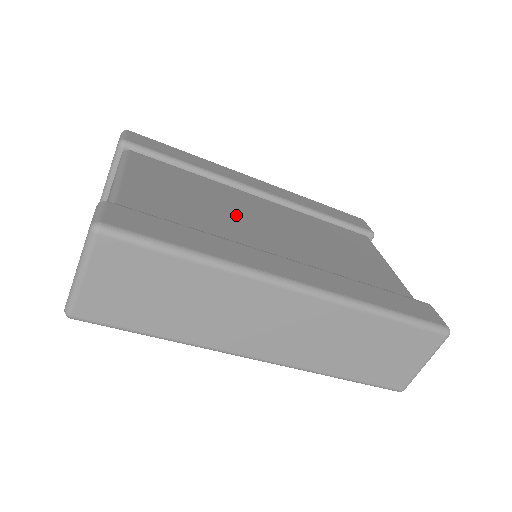
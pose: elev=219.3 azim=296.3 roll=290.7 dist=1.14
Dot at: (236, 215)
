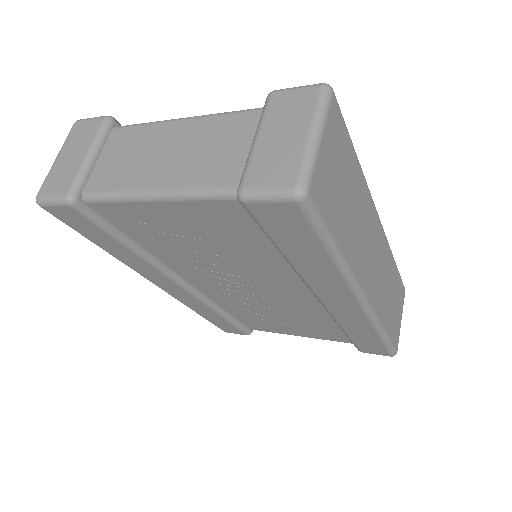
Dot at: occluded
